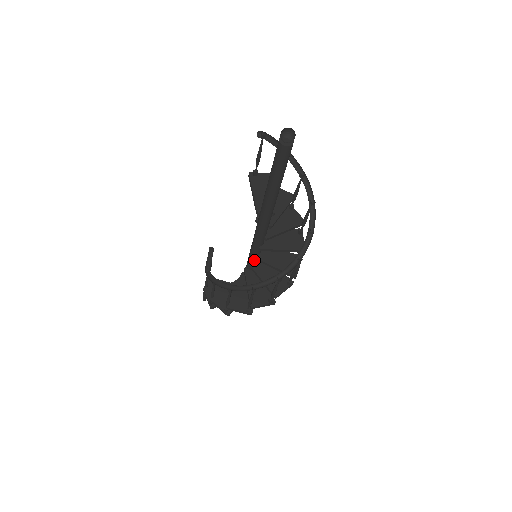
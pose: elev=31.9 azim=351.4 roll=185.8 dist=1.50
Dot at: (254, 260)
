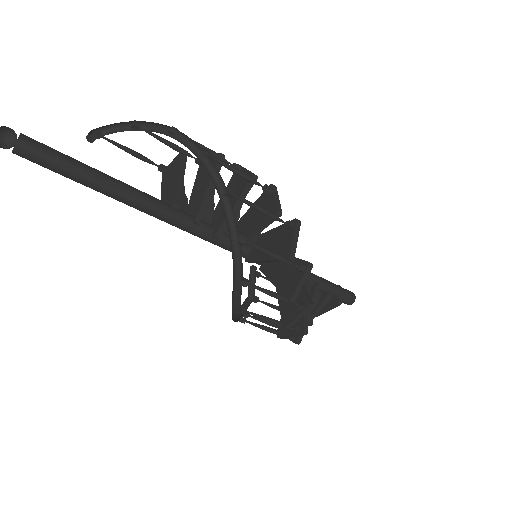
Dot at: occluded
